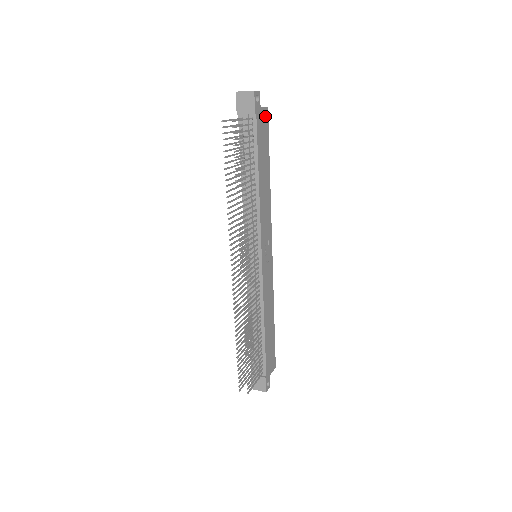
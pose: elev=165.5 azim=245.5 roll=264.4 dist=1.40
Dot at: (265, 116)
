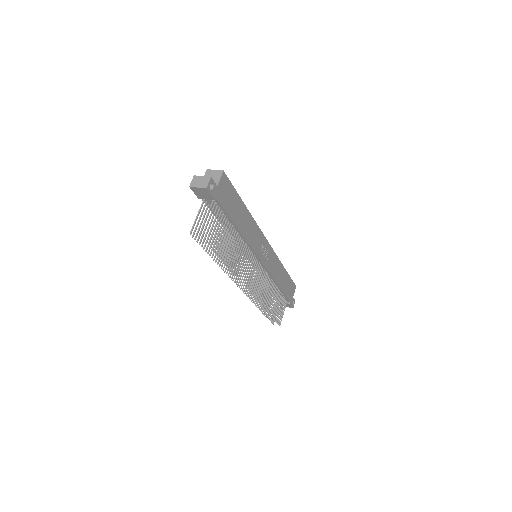
Dot at: (224, 181)
